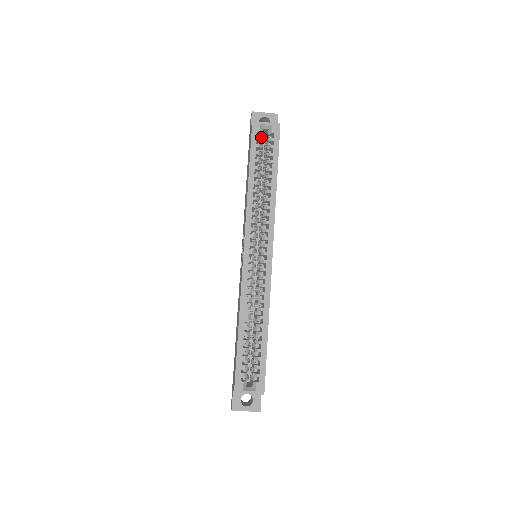
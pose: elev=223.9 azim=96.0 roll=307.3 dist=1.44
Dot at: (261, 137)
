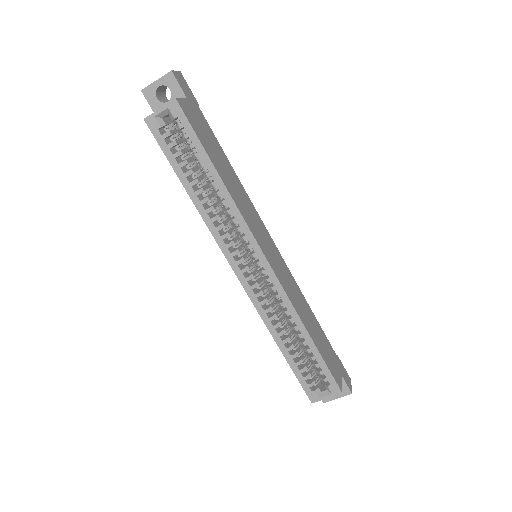
Dot at: occluded
